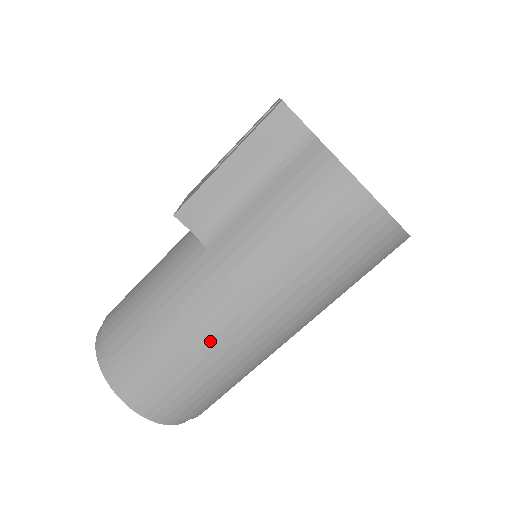
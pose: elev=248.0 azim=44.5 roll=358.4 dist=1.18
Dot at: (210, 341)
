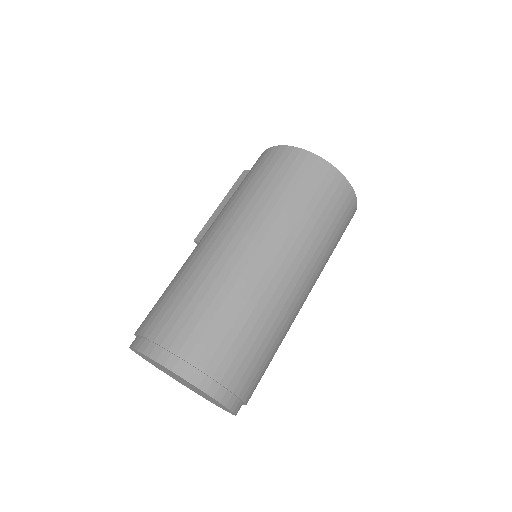
Dot at: (195, 263)
